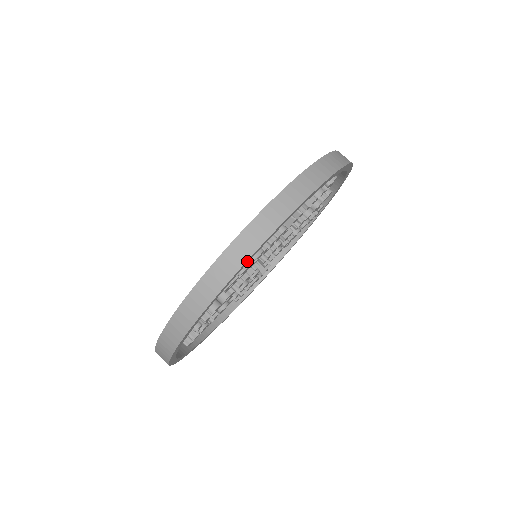
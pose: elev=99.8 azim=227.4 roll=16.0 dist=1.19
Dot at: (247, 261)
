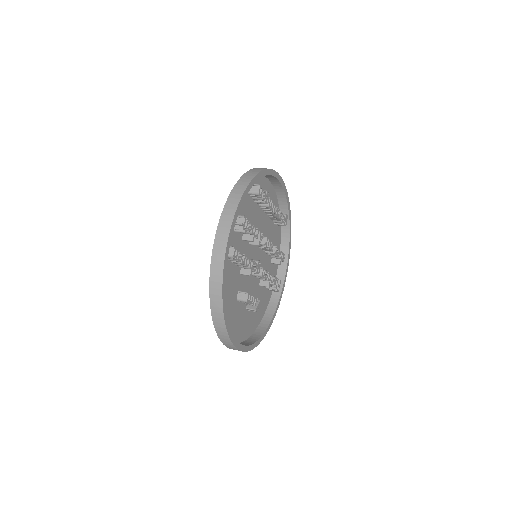
Dot at: (268, 171)
